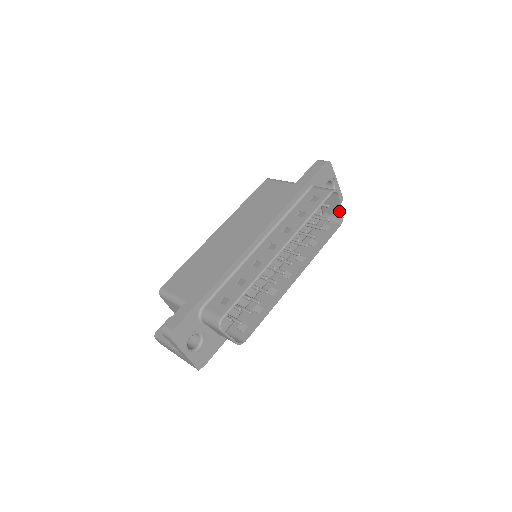
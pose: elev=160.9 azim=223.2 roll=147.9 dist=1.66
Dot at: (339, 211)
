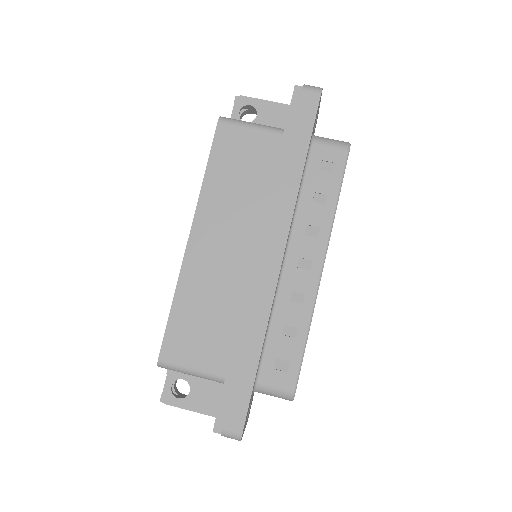
Dot at: occluded
